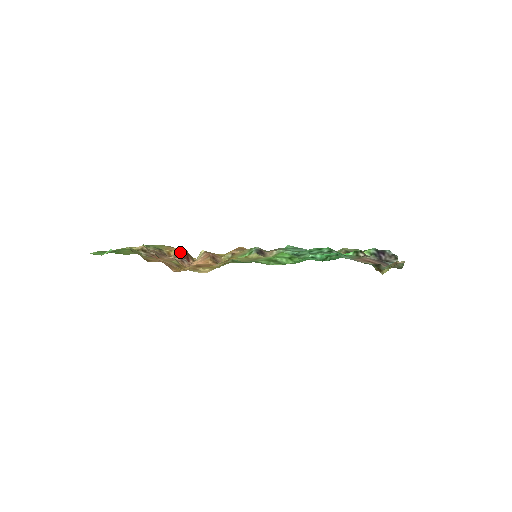
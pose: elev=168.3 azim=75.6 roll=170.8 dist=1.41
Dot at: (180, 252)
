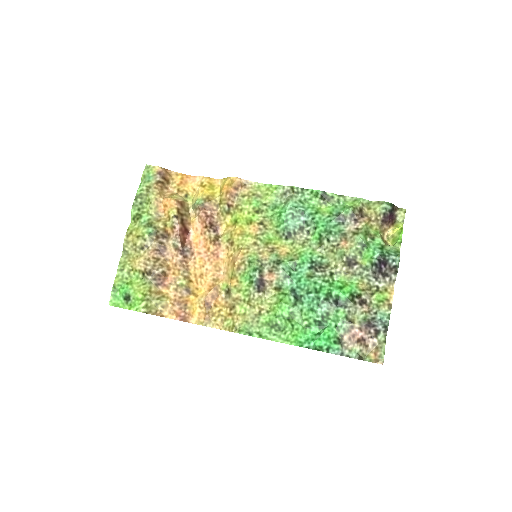
Dot at: (176, 231)
